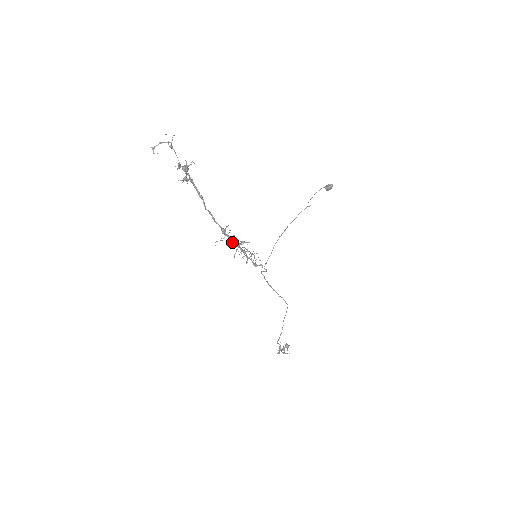
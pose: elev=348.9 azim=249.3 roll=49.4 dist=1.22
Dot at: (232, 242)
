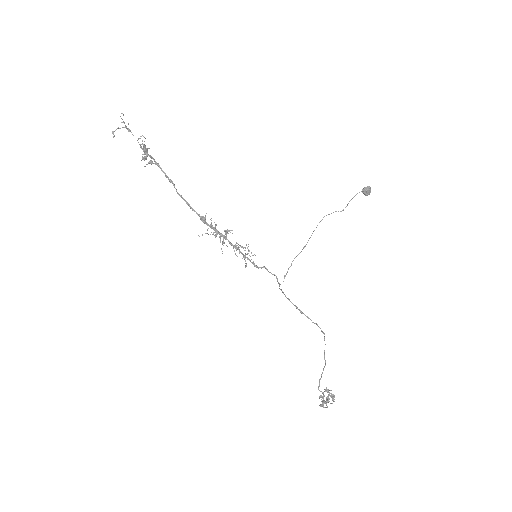
Dot at: (216, 233)
